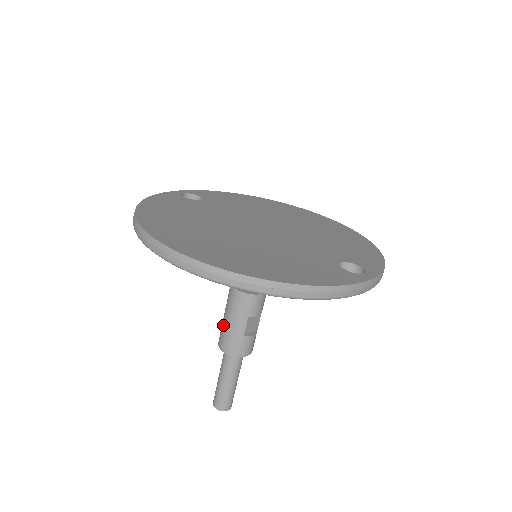
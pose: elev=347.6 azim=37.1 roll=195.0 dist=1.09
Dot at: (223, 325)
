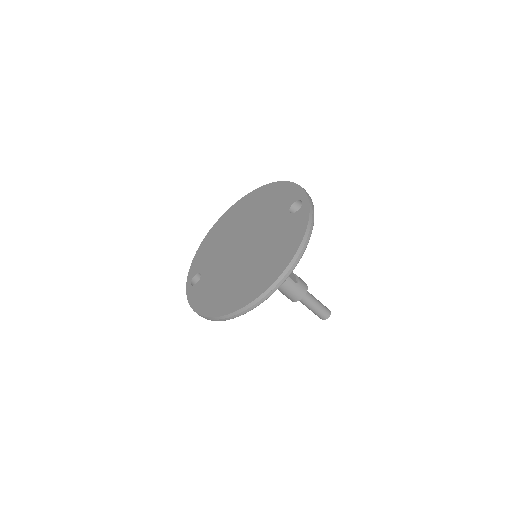
Dot at: (285, 294)
